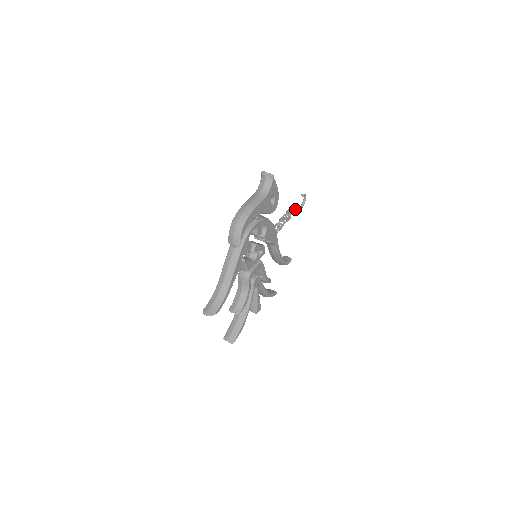
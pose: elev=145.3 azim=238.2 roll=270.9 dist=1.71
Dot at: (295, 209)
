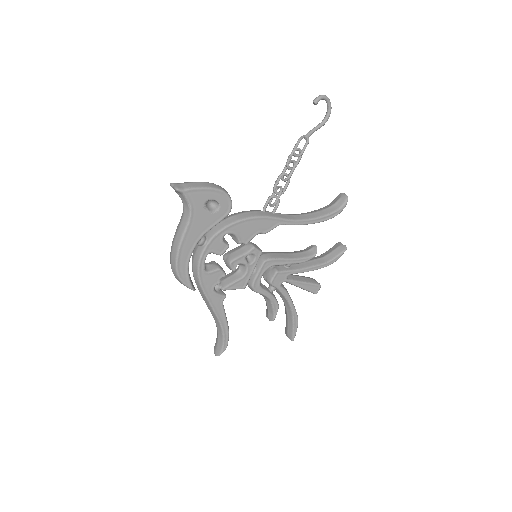
Dot at: (305, 139)
